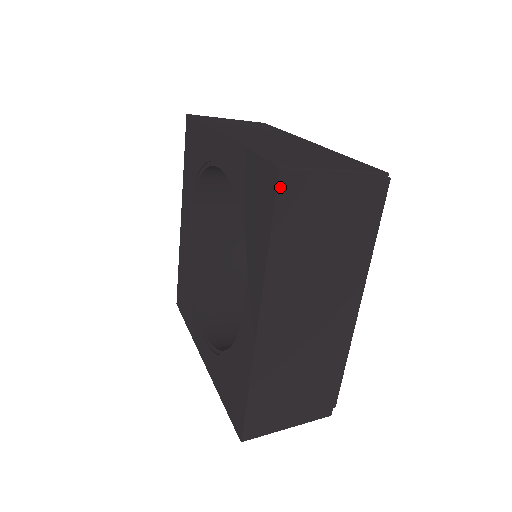
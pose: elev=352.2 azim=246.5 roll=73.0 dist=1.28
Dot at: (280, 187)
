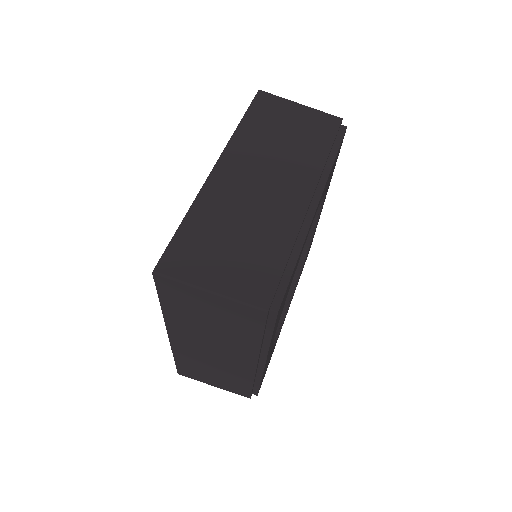
Dot at: (157, 282)
